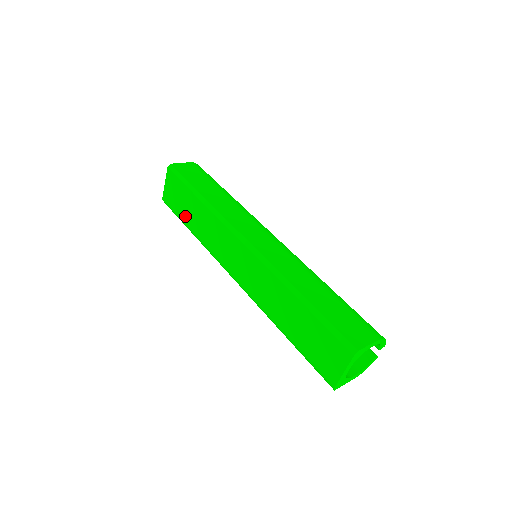
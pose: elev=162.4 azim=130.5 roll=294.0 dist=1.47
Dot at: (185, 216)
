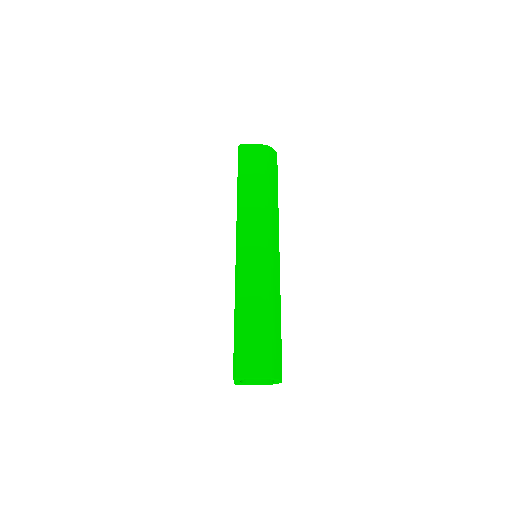
Dot at: occluded
